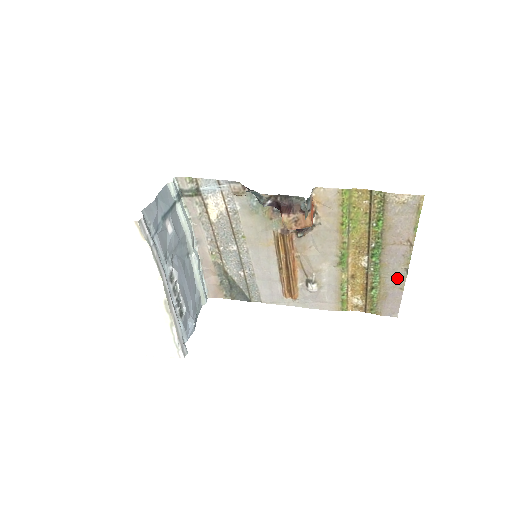
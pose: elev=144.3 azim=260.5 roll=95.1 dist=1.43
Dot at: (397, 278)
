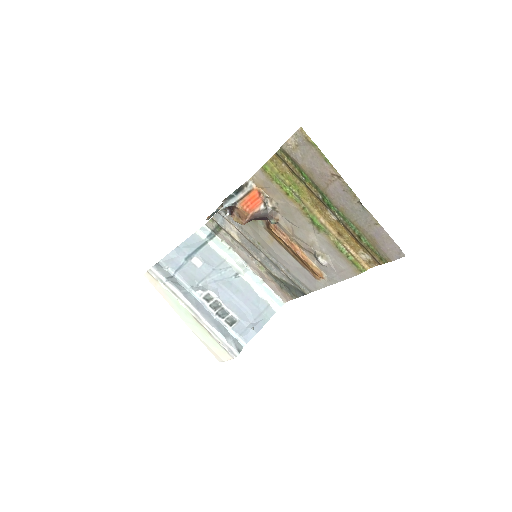
Dot at: (363, 215)
